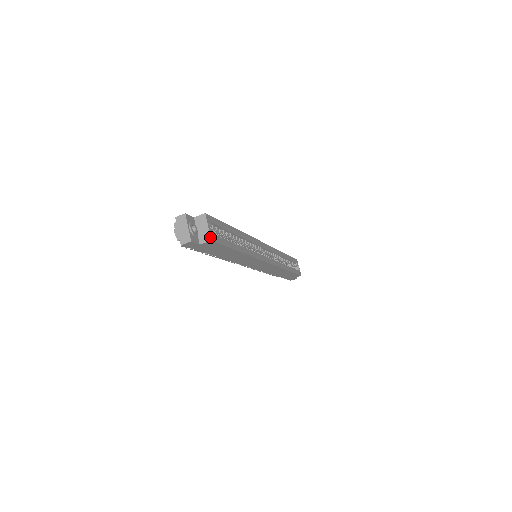
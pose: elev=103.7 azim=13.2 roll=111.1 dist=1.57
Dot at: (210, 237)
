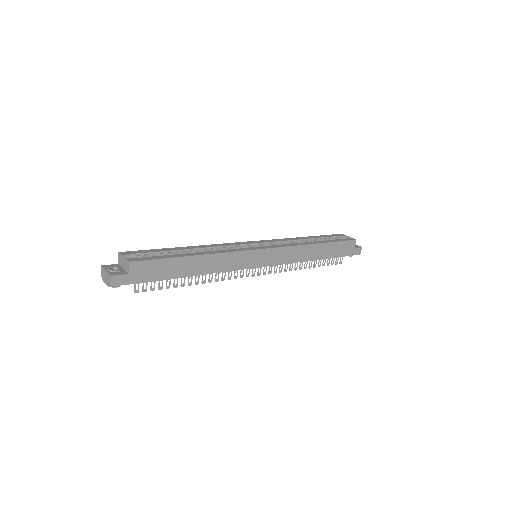
Dot at: (127, 261)
